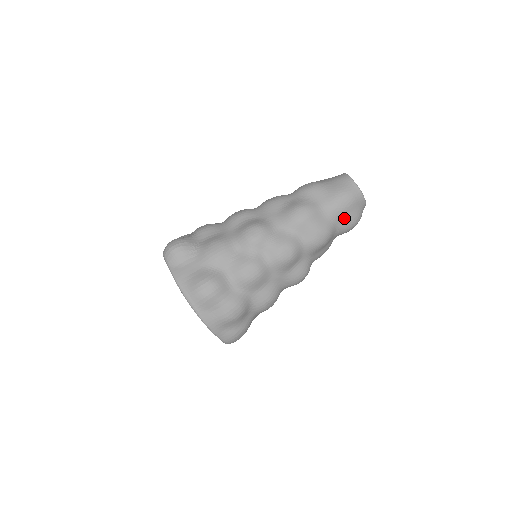
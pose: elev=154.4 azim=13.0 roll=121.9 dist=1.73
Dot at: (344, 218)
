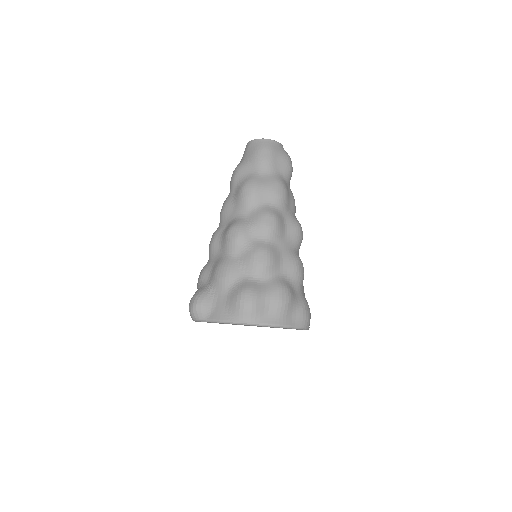
Dot at: (278, 165)
